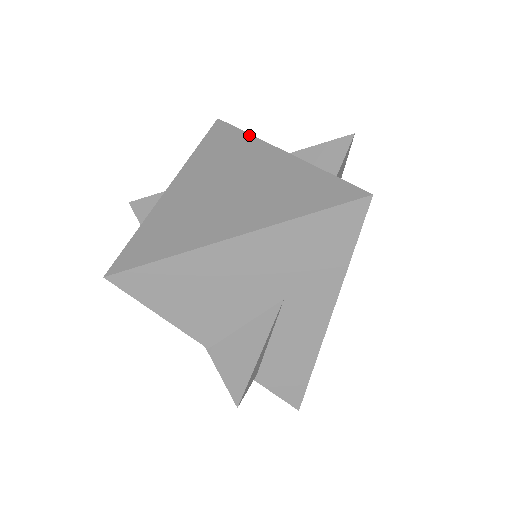
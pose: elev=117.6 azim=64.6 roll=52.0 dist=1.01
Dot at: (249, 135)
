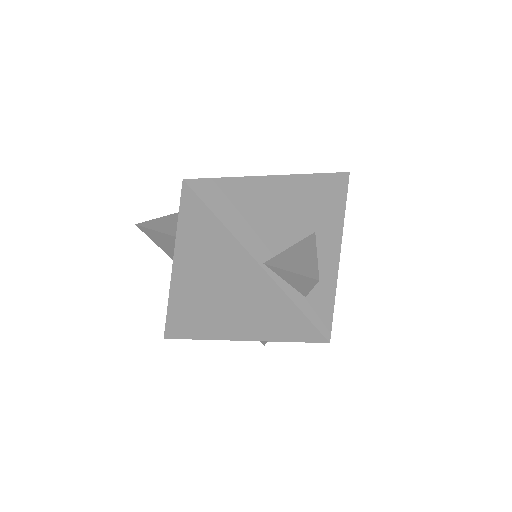
Dot at: (223, 227)
